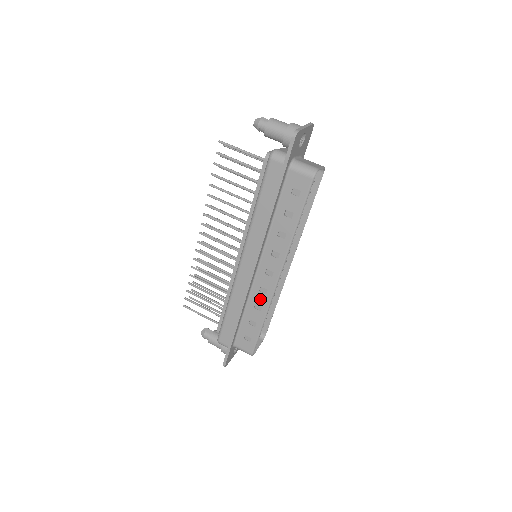
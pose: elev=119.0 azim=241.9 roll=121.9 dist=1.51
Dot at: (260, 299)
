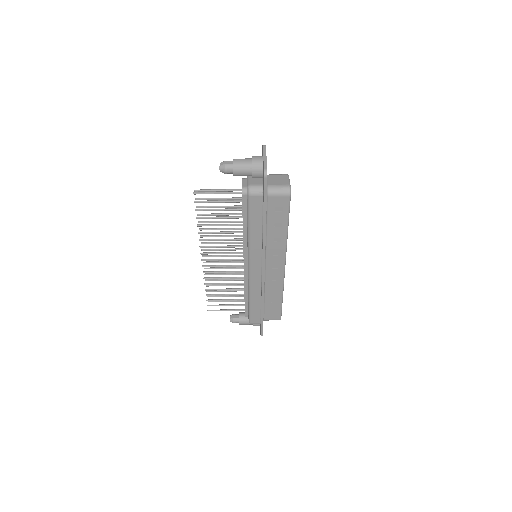
Dot at: (274, 285)
